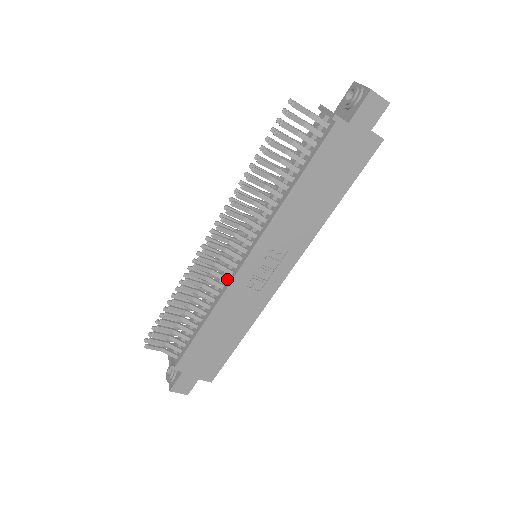
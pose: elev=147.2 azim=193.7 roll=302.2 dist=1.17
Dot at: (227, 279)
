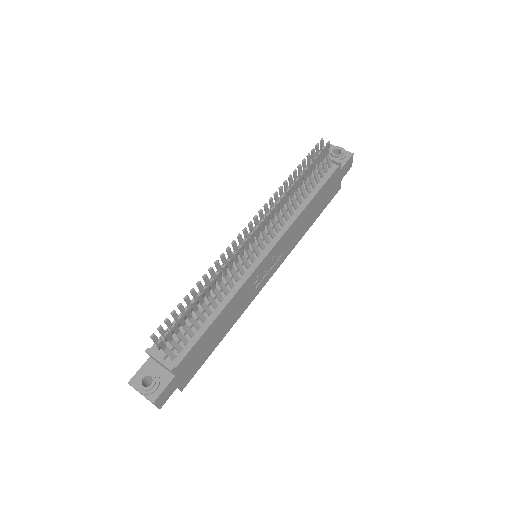
Dot at: (244, 272)
